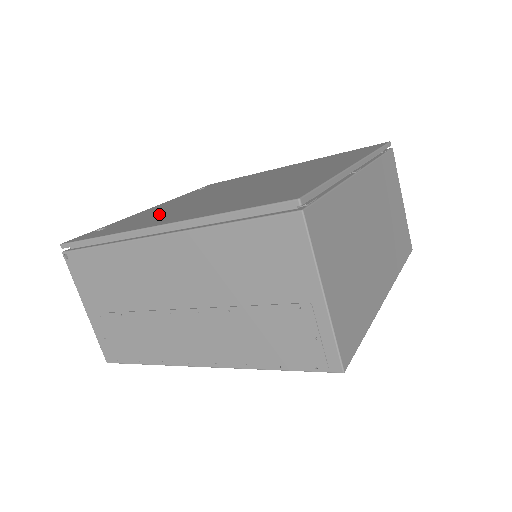
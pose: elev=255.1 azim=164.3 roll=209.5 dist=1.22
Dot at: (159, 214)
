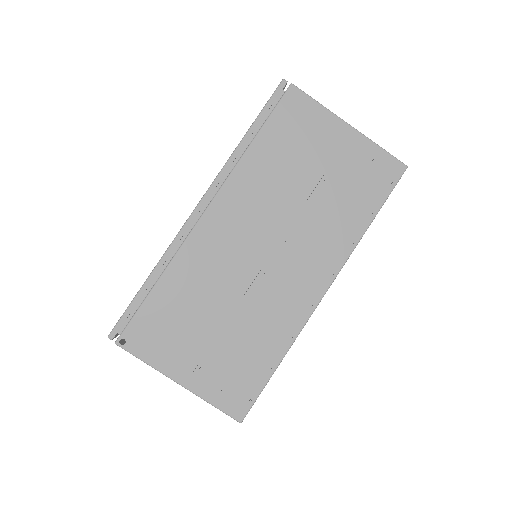
Dot at: occluded
